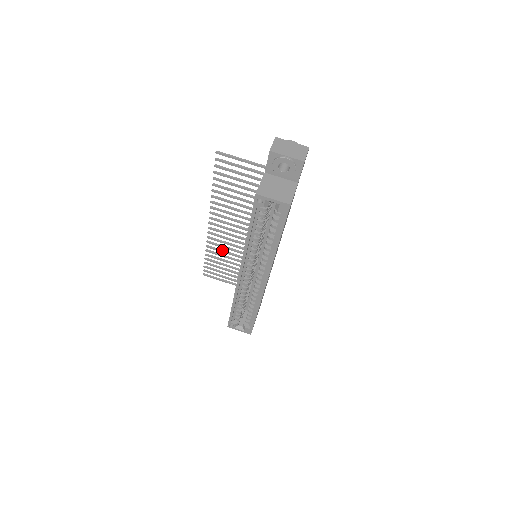
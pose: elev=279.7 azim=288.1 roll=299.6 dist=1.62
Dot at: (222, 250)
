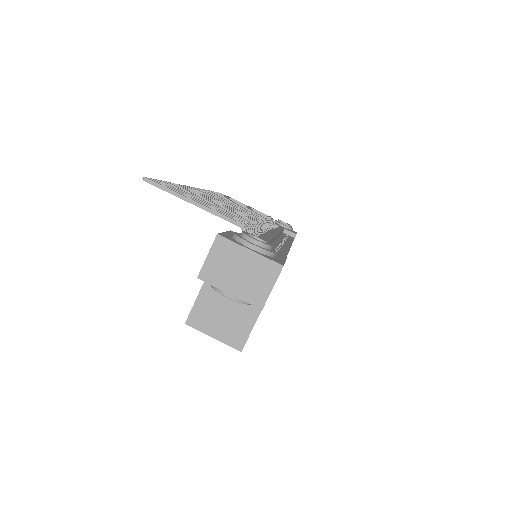
Dot at: occluded
